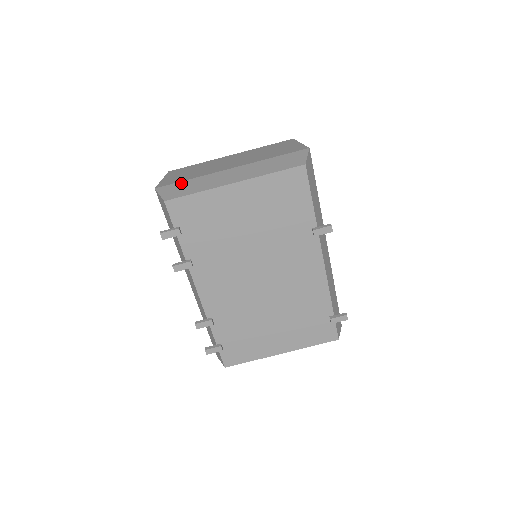
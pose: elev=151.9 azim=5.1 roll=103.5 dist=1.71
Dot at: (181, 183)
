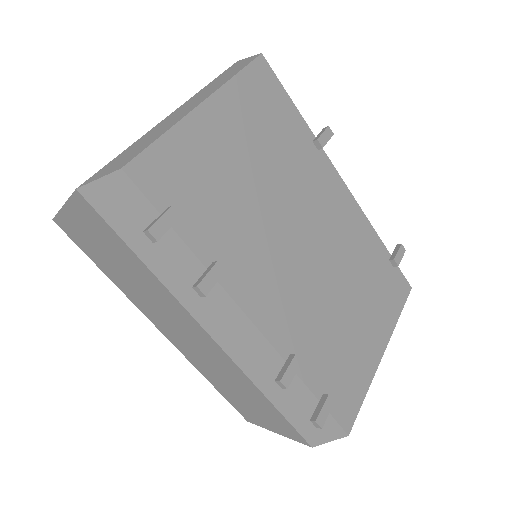
Dot at: (116, 158)
